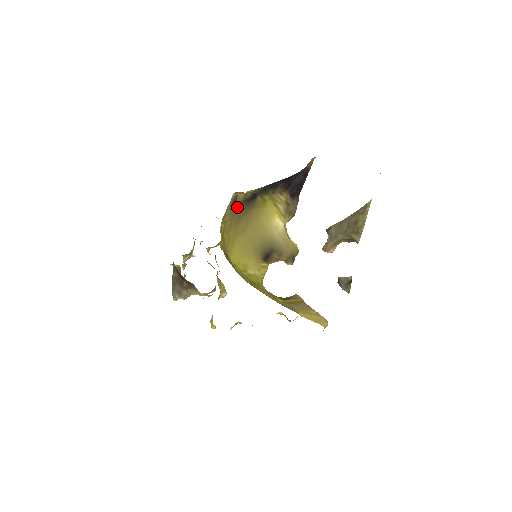
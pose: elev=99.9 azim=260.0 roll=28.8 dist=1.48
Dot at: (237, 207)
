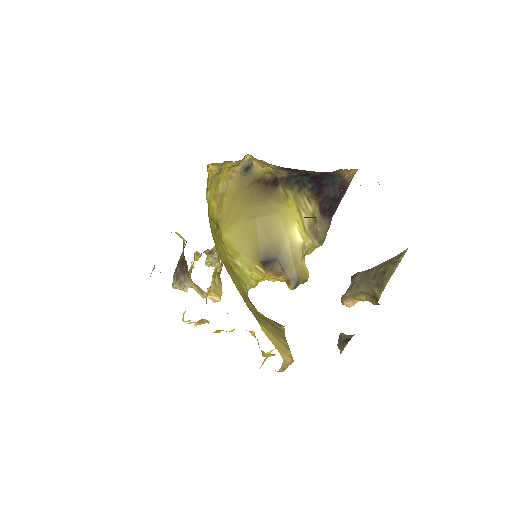
Dot at: (250, 181)
